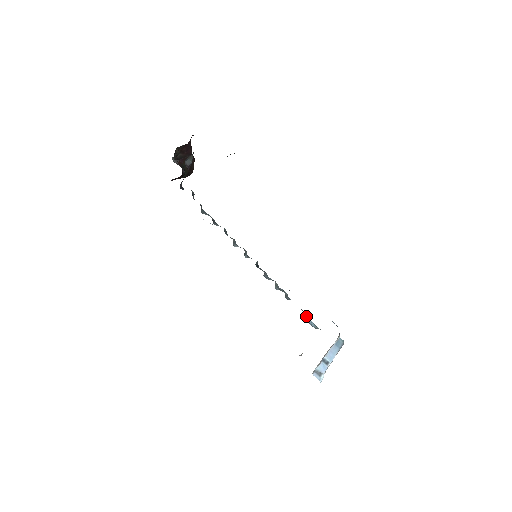
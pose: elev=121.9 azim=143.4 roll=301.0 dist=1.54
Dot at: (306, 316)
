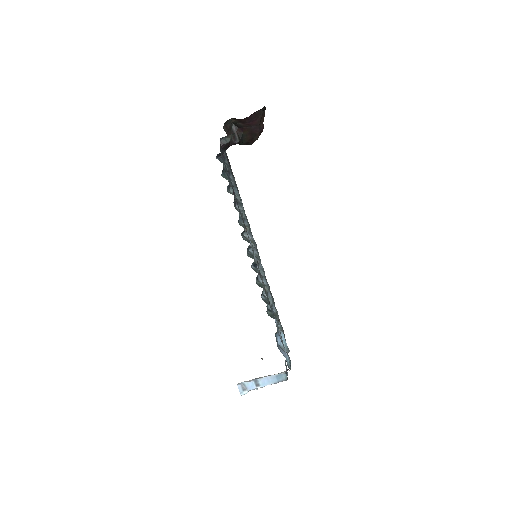
Dot at: (282, 332)
